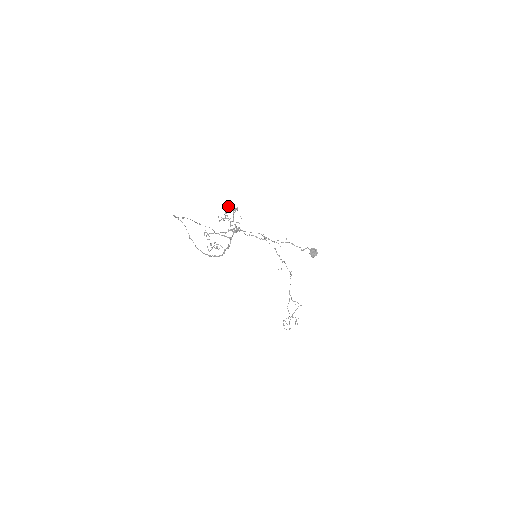
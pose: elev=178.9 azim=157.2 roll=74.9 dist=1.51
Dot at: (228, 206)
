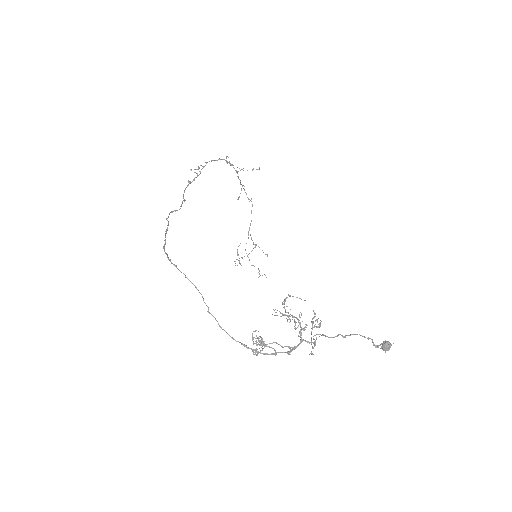
Dot at: (293, 296)
